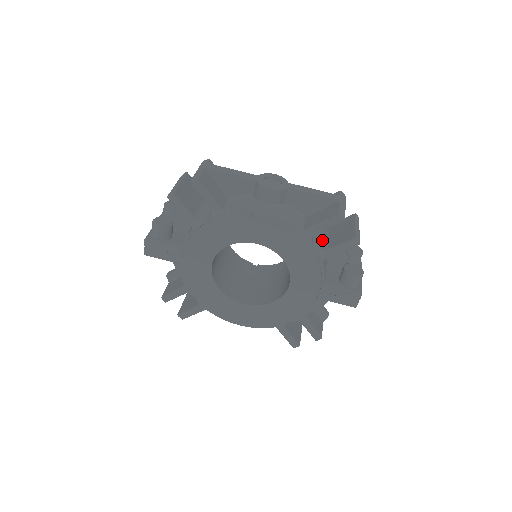
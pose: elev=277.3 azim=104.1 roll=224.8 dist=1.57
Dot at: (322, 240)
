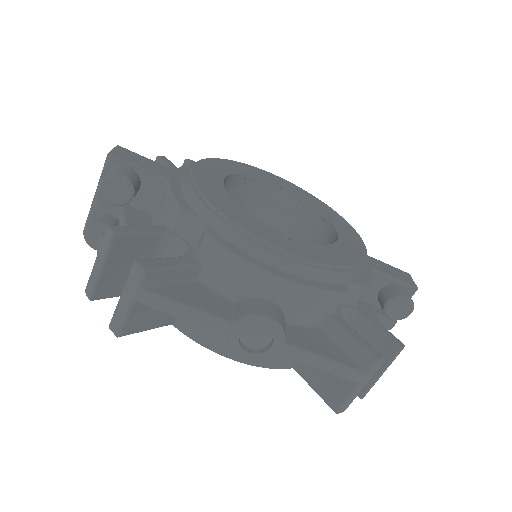
Dot at: occluded
